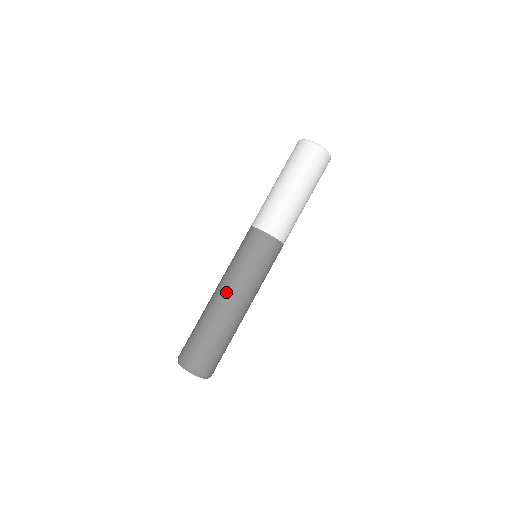
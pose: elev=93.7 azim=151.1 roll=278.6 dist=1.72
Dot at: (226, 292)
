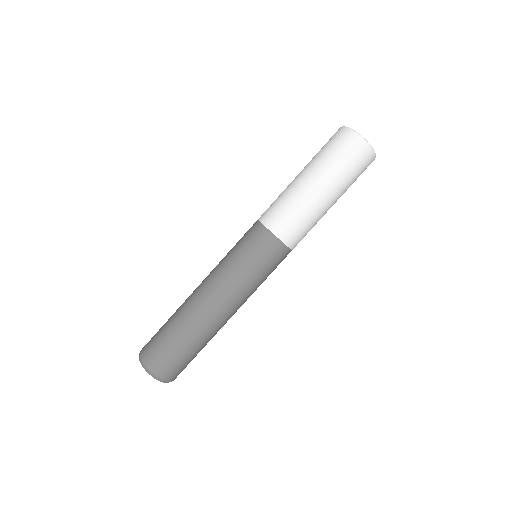
Dot at: (212, 295)
